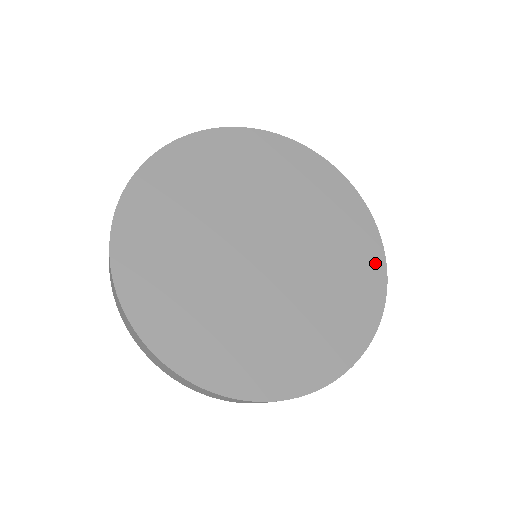
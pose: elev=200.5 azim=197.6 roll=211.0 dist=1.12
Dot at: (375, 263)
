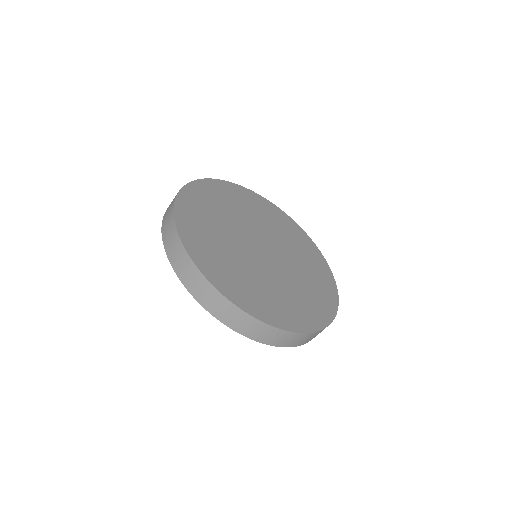
Dot at: (306, 323)
